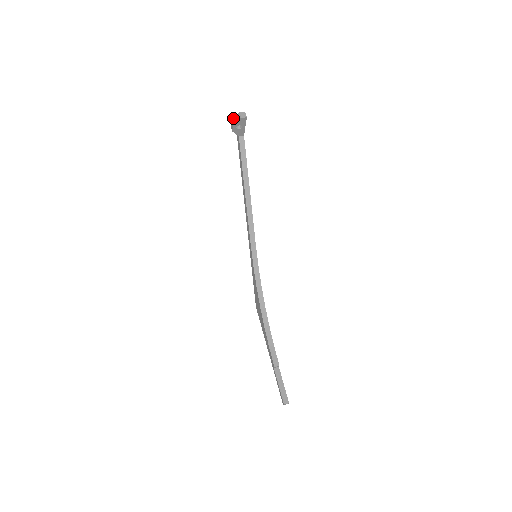
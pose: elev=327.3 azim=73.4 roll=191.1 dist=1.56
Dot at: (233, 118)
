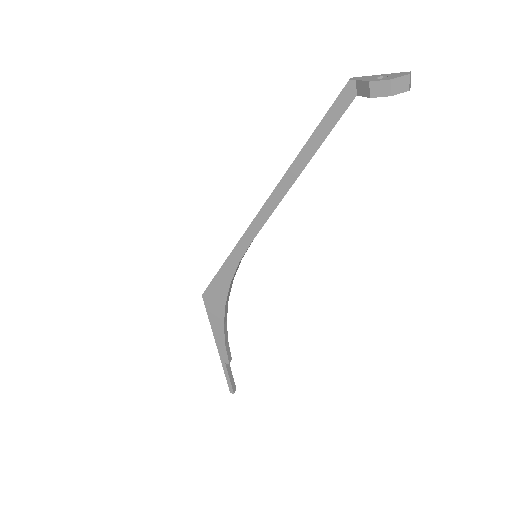
Dot at: (395, 81)
